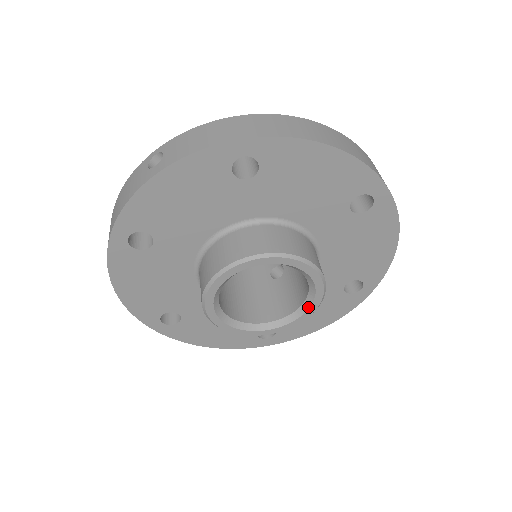
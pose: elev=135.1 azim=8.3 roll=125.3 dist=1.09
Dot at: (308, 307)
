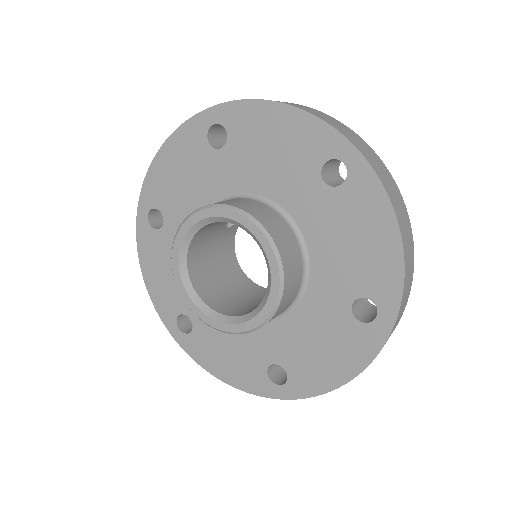
Dot at: (269, 292)
